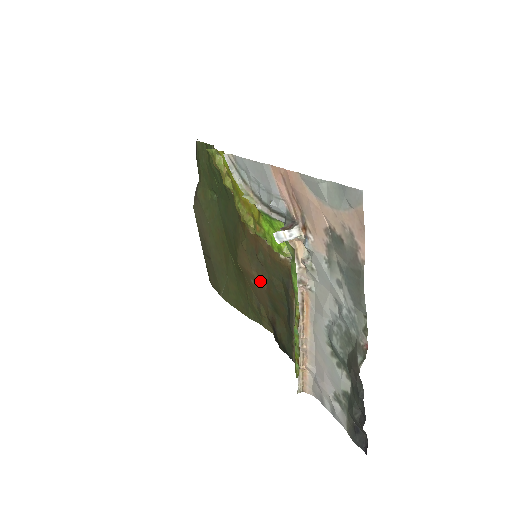
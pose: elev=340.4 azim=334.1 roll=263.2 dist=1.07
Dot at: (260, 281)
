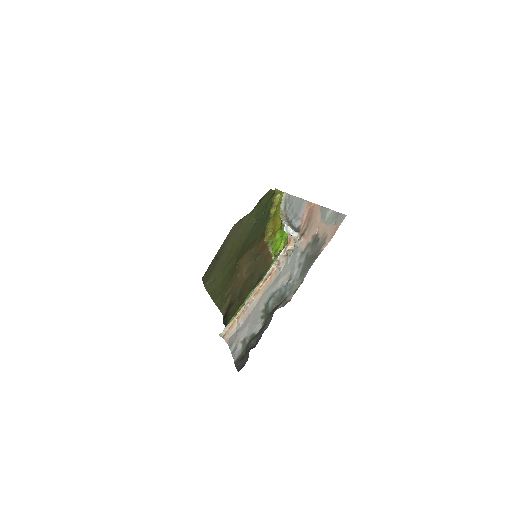
Dot at: (245, 274)
